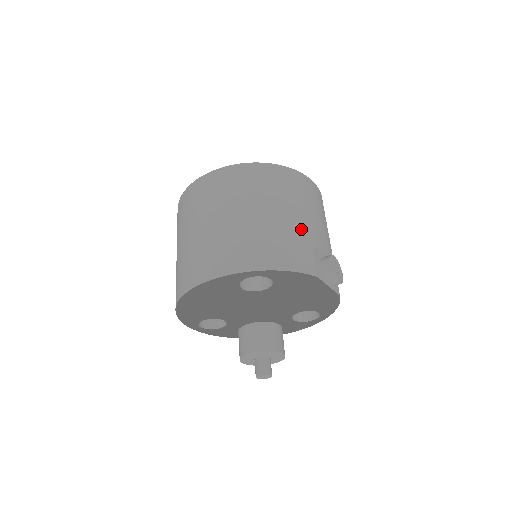
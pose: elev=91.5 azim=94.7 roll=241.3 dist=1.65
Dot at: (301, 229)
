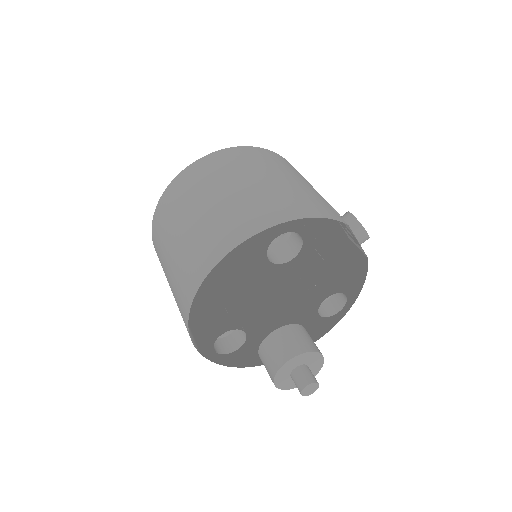
Dot at: (309, 190)
